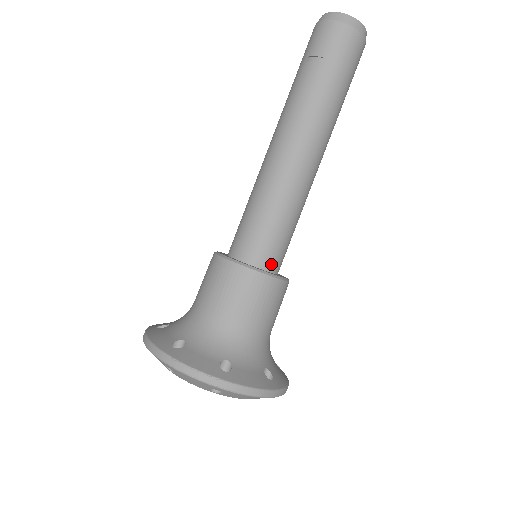
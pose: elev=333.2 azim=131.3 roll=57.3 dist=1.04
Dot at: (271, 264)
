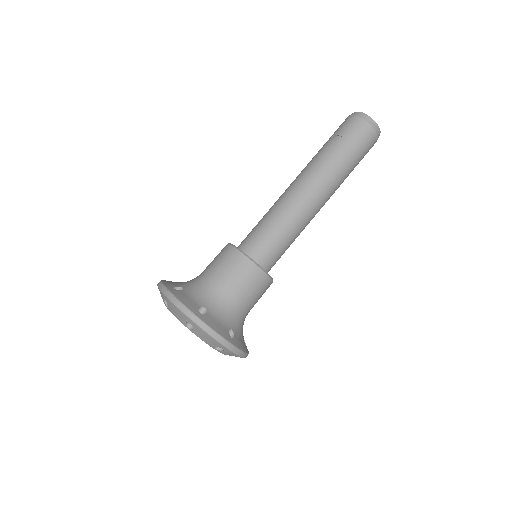
Dot at: (262, 261)
